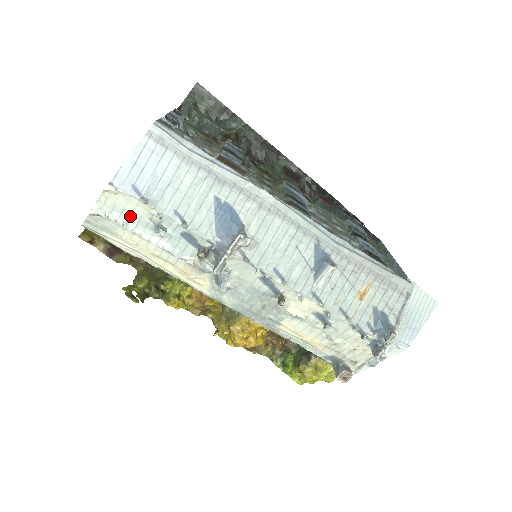
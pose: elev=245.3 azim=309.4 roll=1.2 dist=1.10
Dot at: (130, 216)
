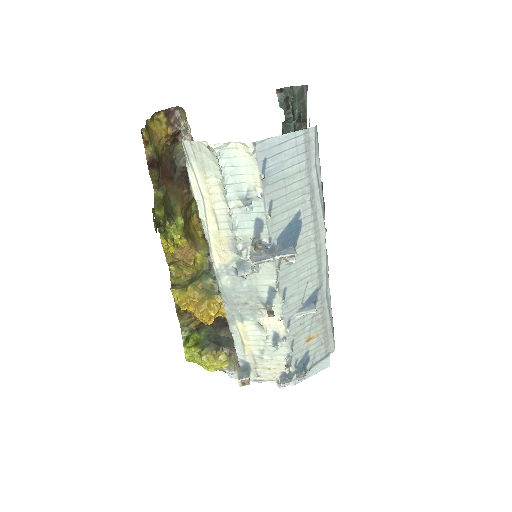
Dot at: (235, 174)
